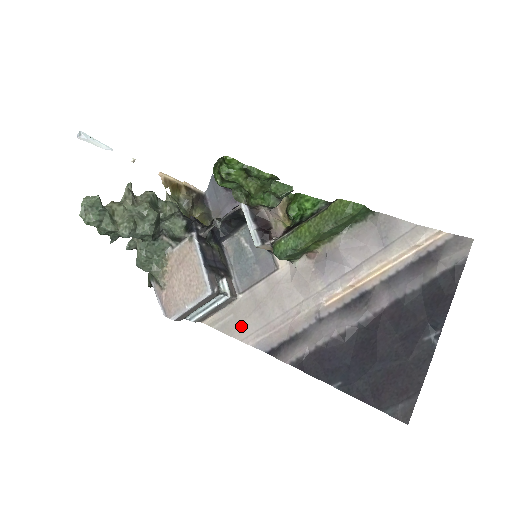
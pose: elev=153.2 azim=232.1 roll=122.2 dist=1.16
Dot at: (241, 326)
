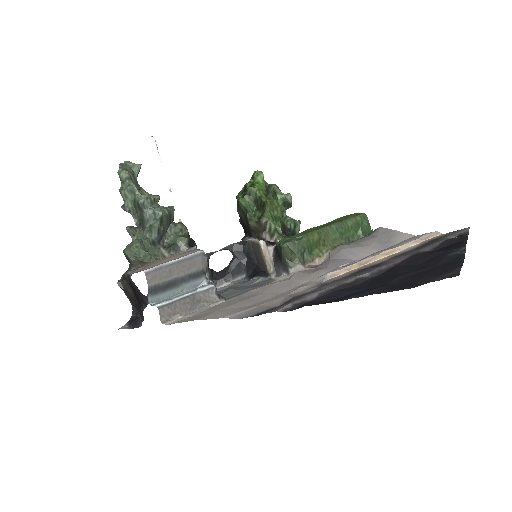
Dot at: (218, 311)
